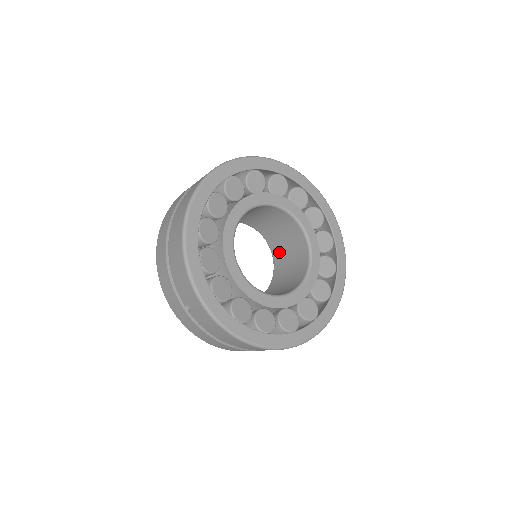
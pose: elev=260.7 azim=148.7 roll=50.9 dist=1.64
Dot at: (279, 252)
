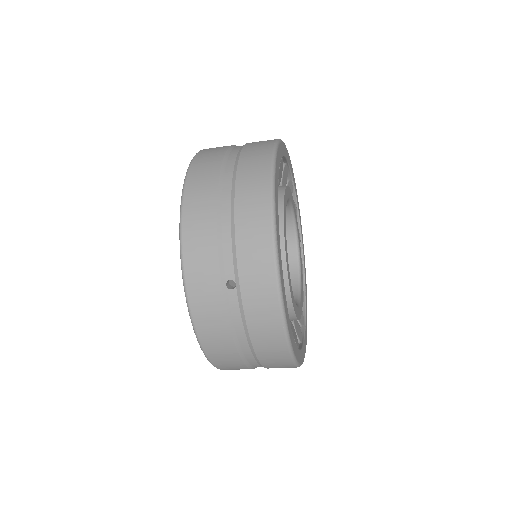
Dot at: occluded
